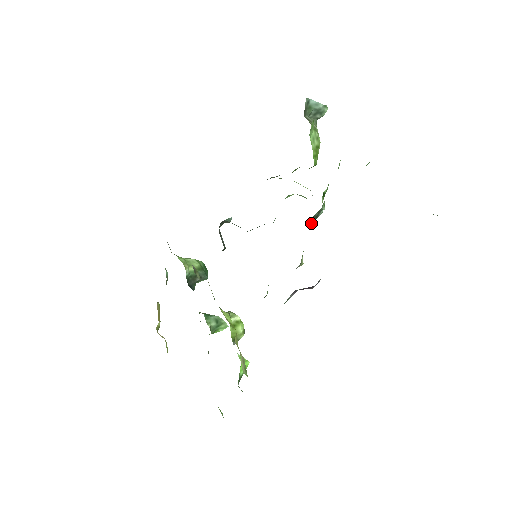
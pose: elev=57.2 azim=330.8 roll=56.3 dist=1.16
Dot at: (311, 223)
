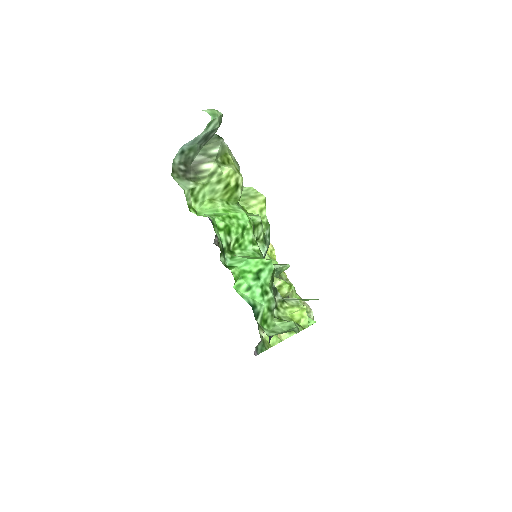
Dot at: occluded
